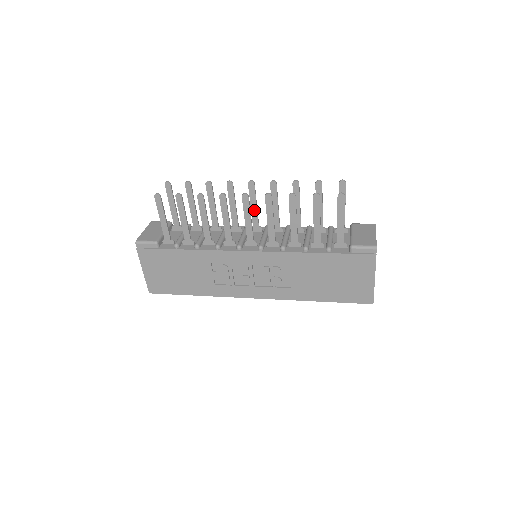
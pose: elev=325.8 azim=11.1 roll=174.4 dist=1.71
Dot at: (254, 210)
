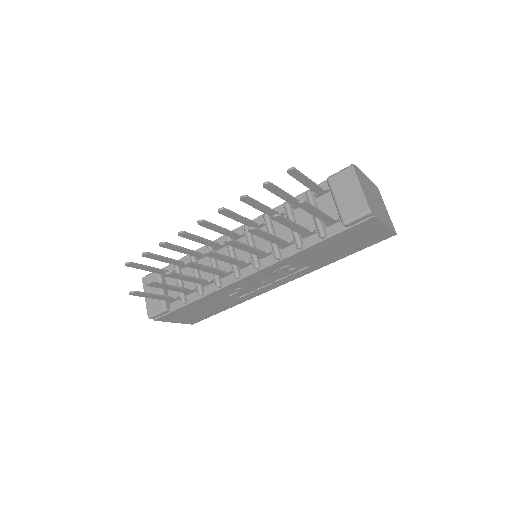
Dot at: (223, 232)
